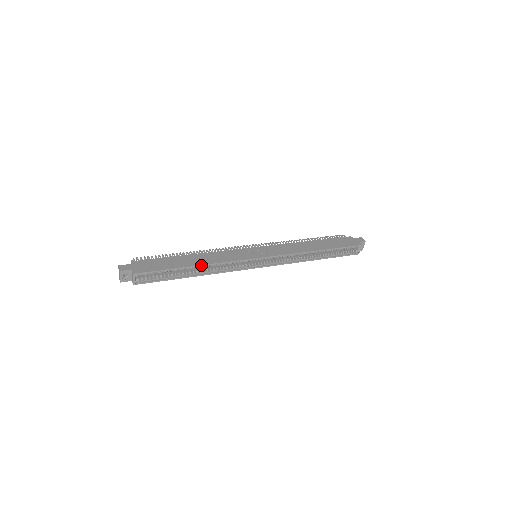
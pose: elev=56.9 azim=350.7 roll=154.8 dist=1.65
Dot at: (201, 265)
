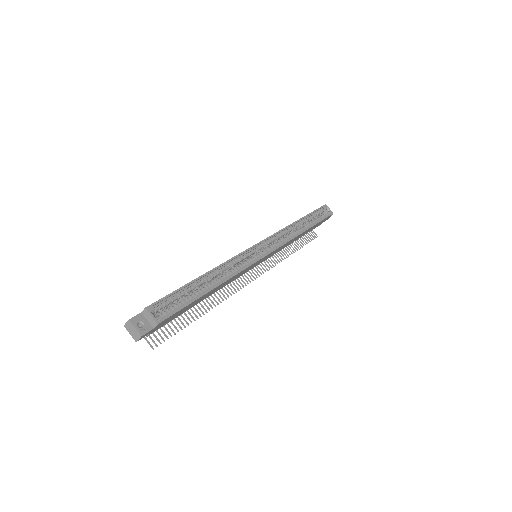
Dot at: (210, 271)
